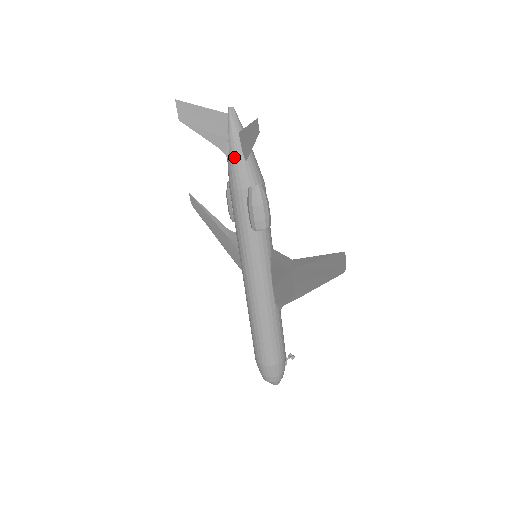
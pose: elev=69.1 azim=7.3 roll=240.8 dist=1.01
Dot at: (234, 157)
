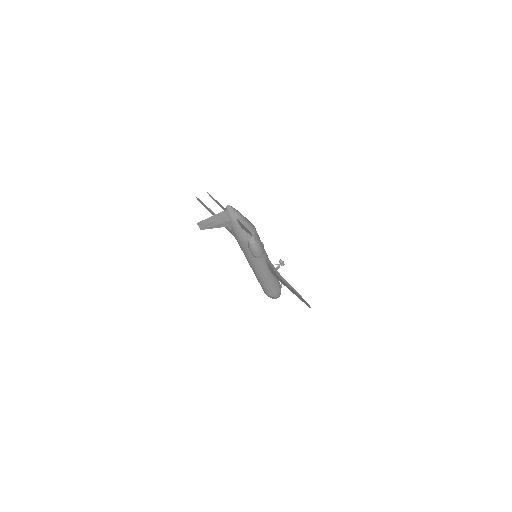
Dot at: (235, 229)
